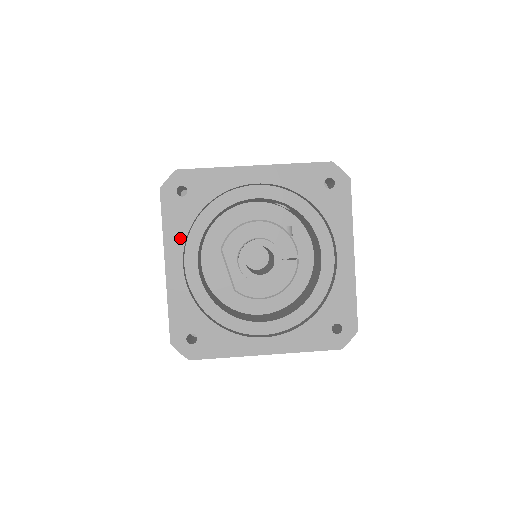
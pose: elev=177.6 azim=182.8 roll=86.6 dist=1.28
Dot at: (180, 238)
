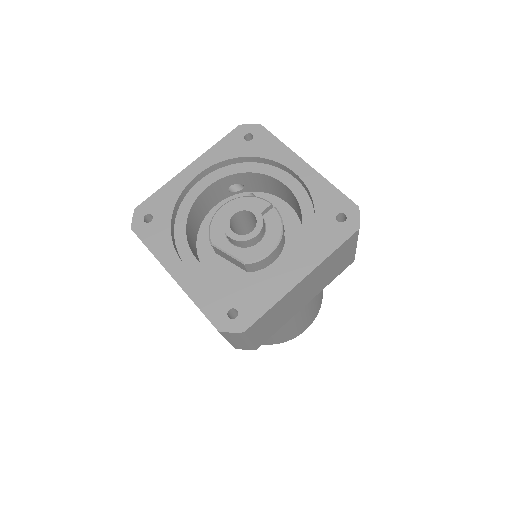
Dot at: (169, 249)
